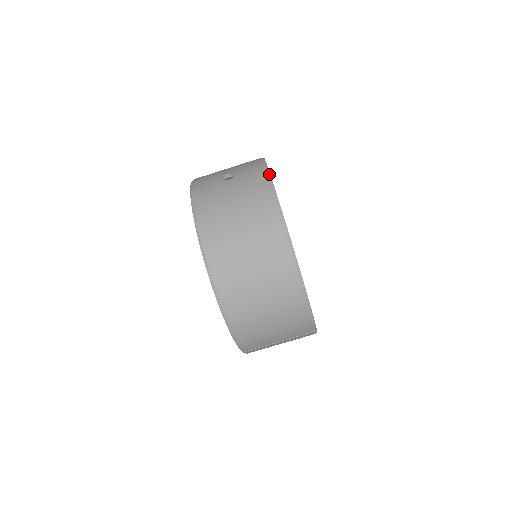
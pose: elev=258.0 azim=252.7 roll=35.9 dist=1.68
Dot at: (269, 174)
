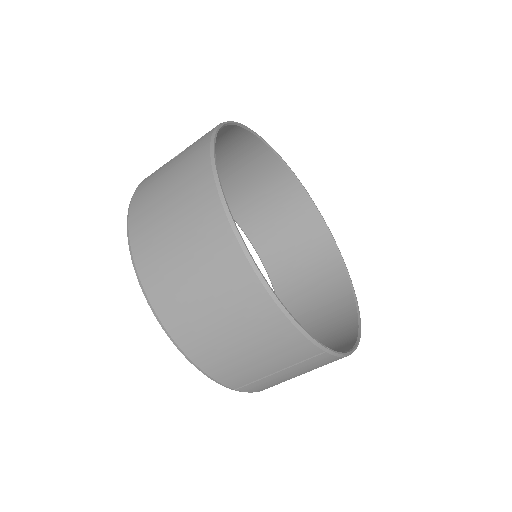
Dot at: (214, 133)
